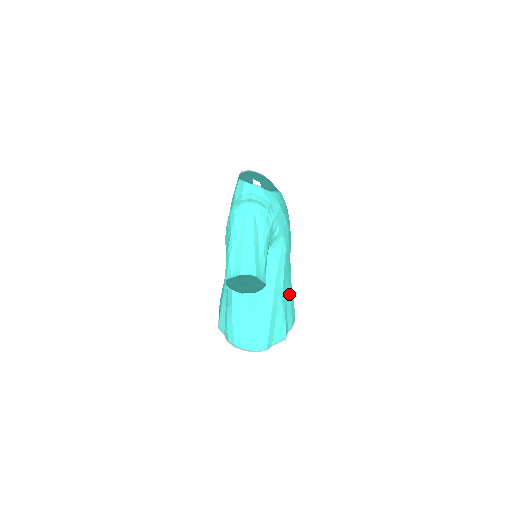
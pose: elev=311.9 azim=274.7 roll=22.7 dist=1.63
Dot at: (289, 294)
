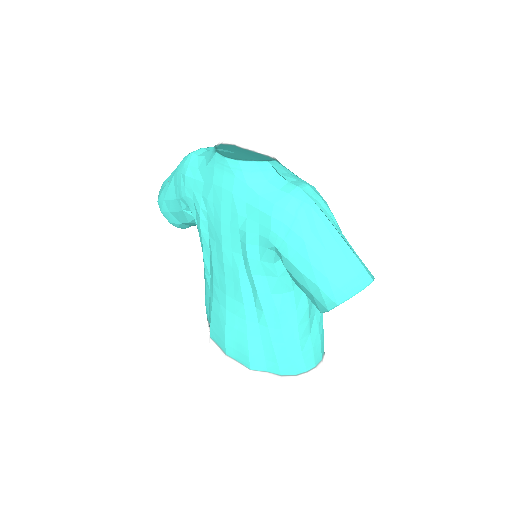
Dot at: occluded
